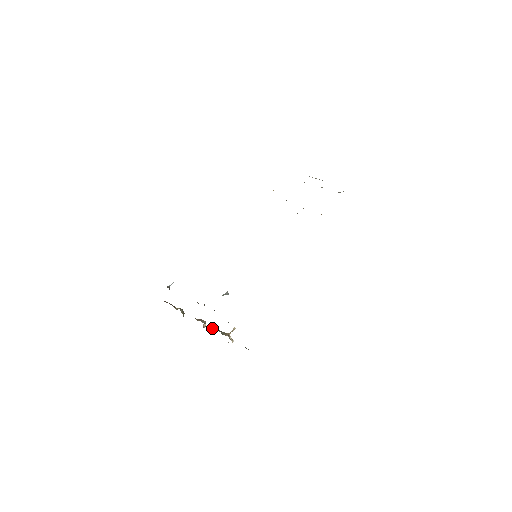
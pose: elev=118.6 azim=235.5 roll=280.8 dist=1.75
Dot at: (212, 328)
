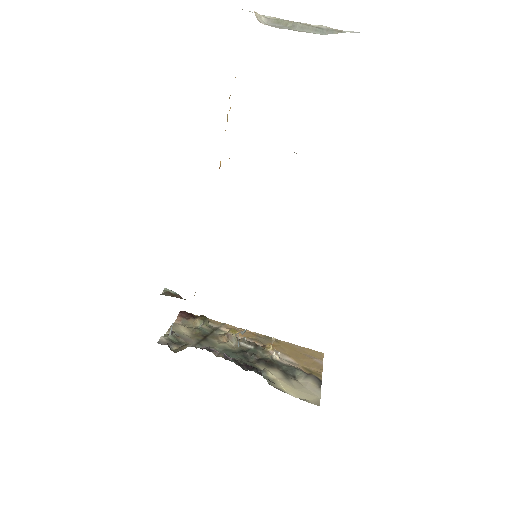
Dot at: (247, 344)
